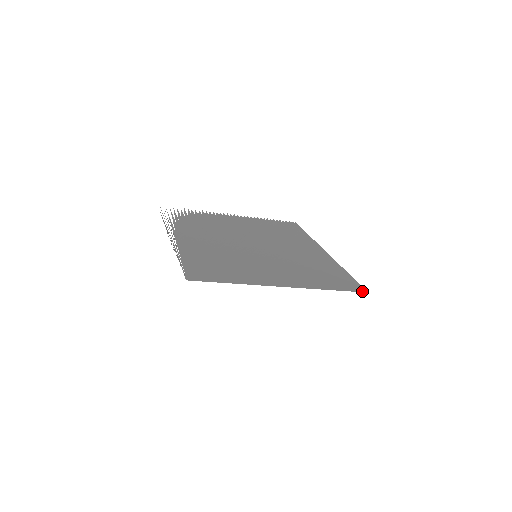
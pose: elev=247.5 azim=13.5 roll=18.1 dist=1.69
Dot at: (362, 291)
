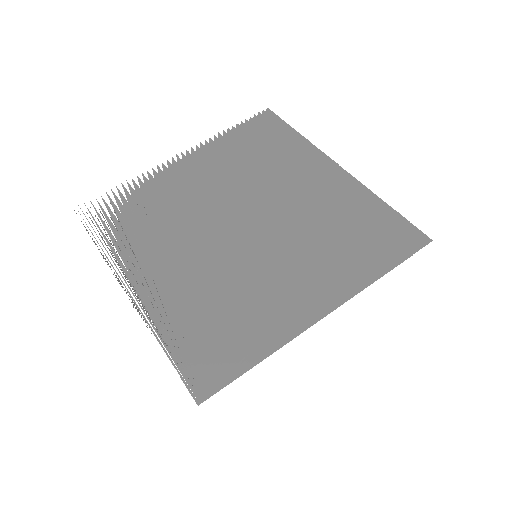
Dot at: (423, 244)
